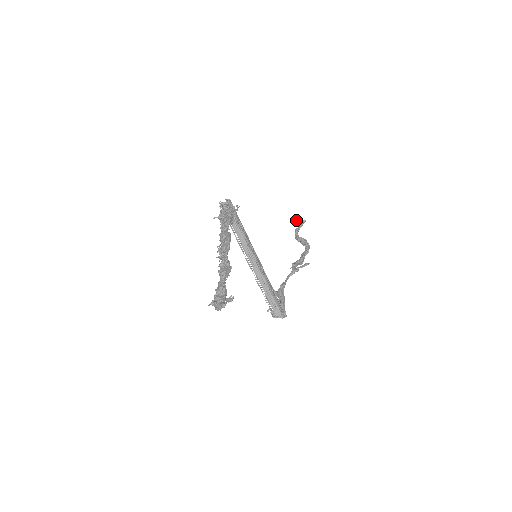
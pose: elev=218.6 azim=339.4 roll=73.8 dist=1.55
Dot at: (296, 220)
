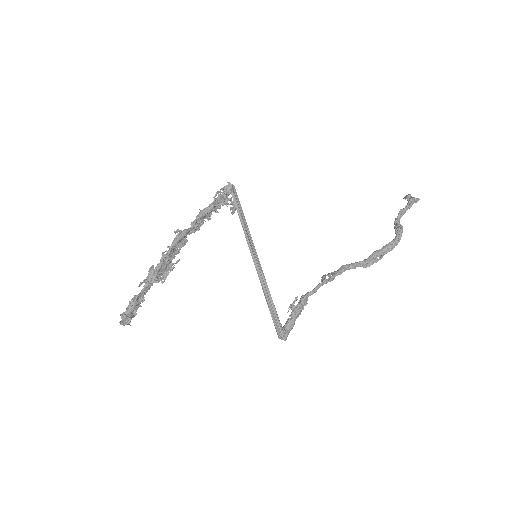
Dot at: (403, 198)
